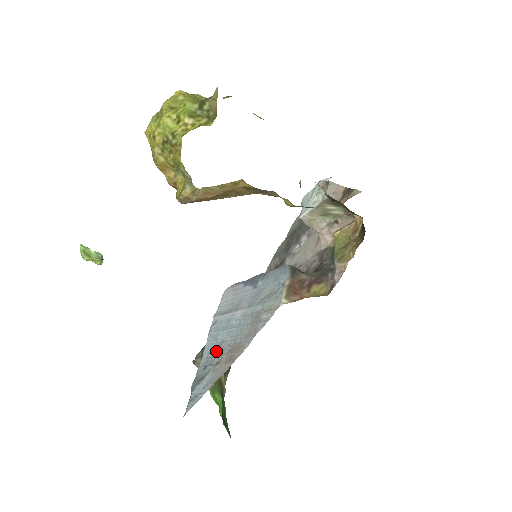
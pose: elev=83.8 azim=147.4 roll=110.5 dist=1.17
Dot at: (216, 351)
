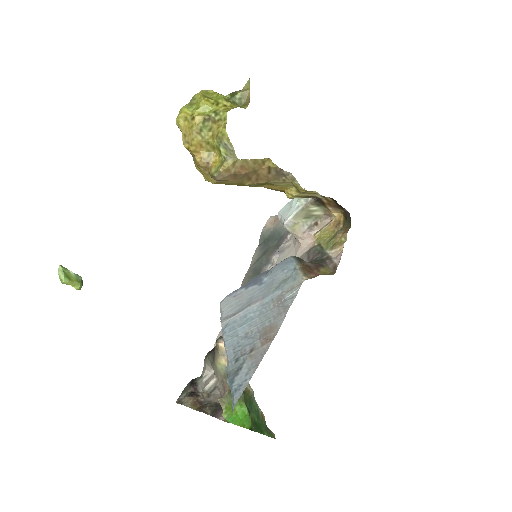
Dot at: (243, 343)
